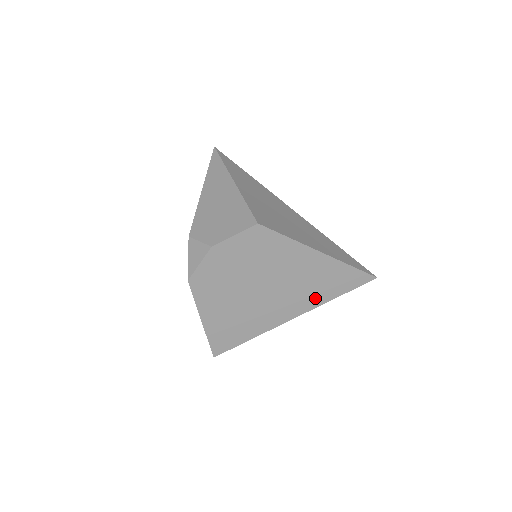
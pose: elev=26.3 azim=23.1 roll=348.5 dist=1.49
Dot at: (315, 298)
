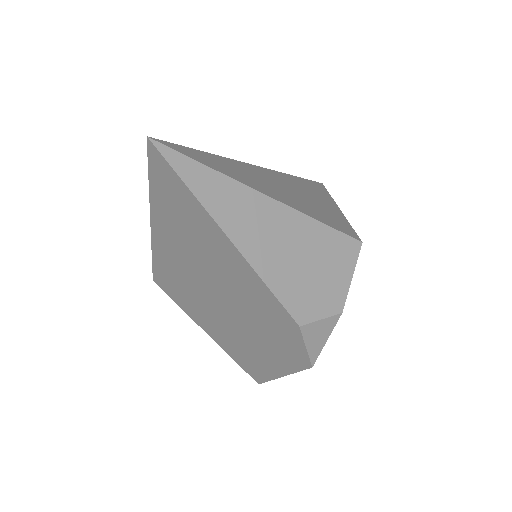
Dot at: occluded
